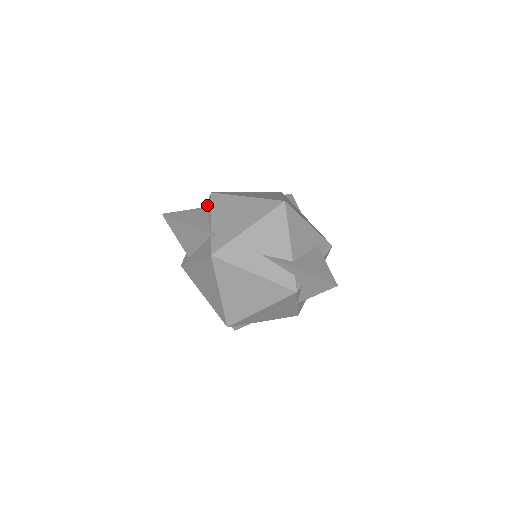
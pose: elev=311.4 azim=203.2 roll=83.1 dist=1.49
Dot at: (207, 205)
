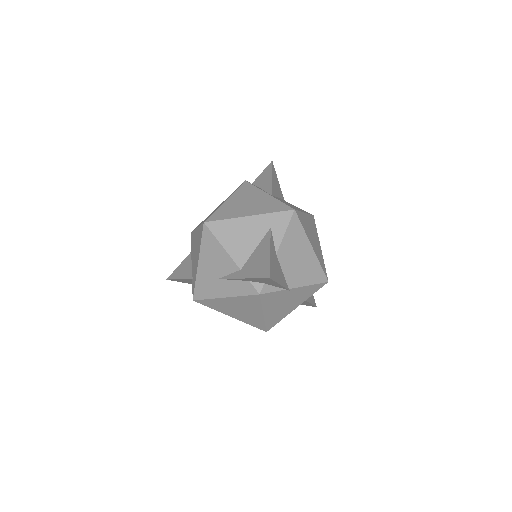
Dot at: occluded
